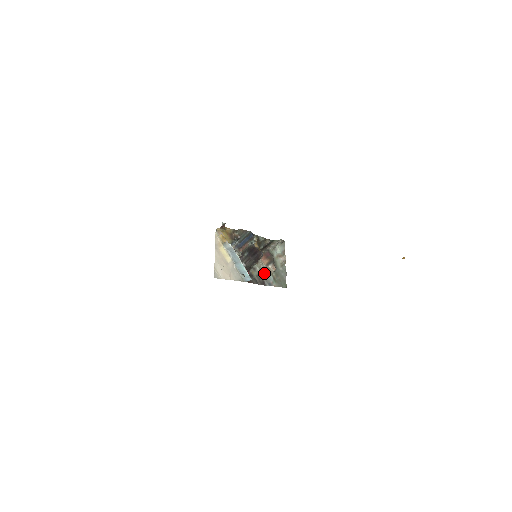
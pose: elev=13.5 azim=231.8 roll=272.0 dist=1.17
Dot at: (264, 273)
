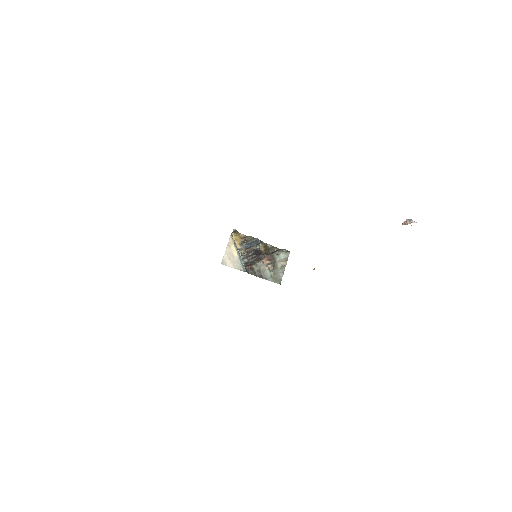
Dot at: (264, 270)
